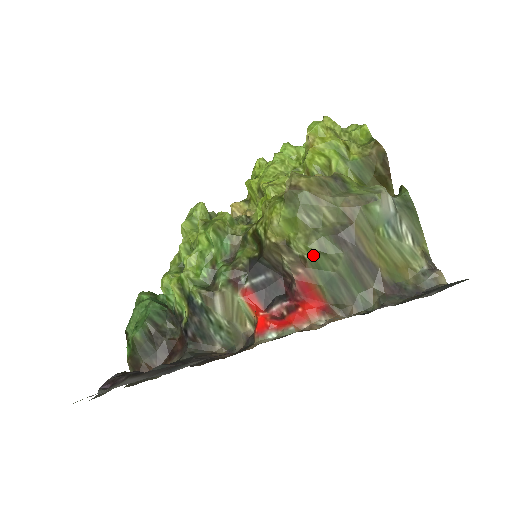
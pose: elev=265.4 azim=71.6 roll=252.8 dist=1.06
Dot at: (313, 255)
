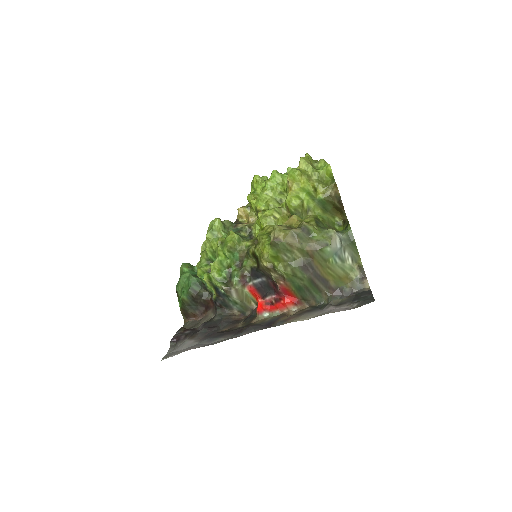
Dot at: (289, 276)
